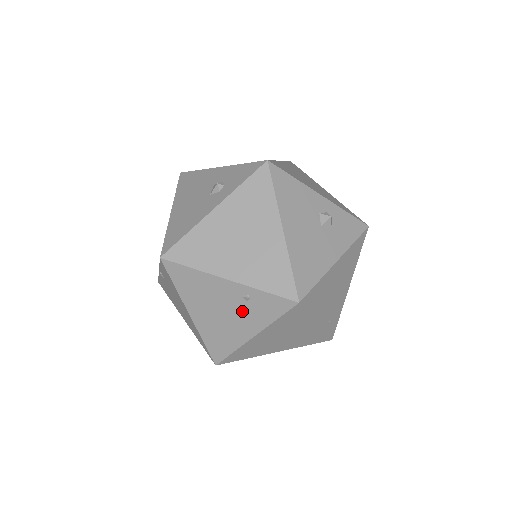
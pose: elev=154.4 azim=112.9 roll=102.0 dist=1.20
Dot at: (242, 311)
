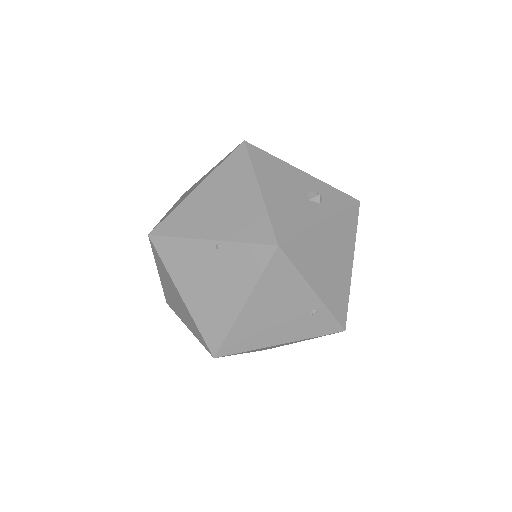
Dot at: (297, 321)
